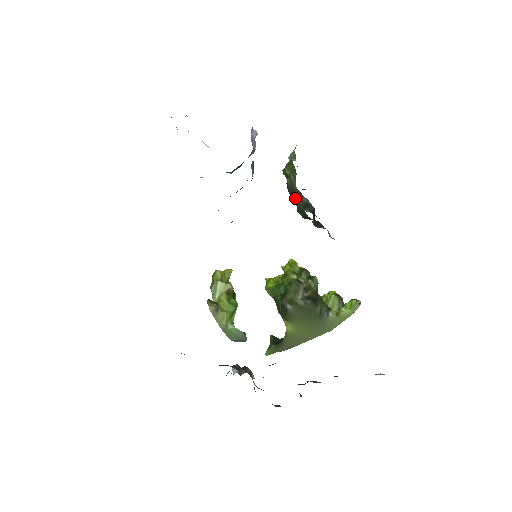
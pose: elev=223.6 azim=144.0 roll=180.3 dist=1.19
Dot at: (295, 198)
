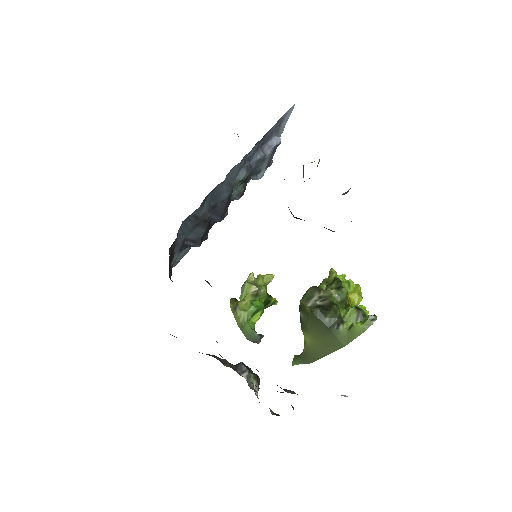
Dot at: occluded
